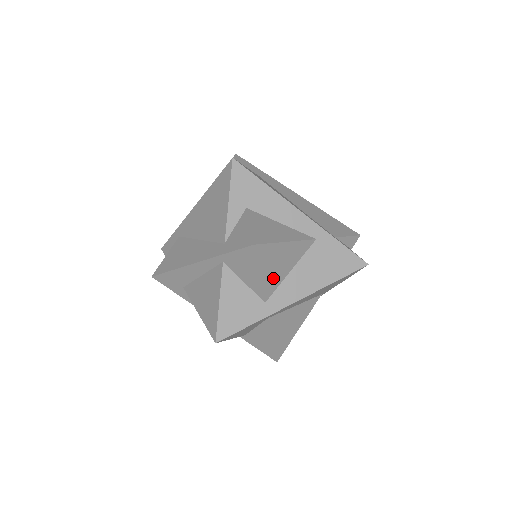
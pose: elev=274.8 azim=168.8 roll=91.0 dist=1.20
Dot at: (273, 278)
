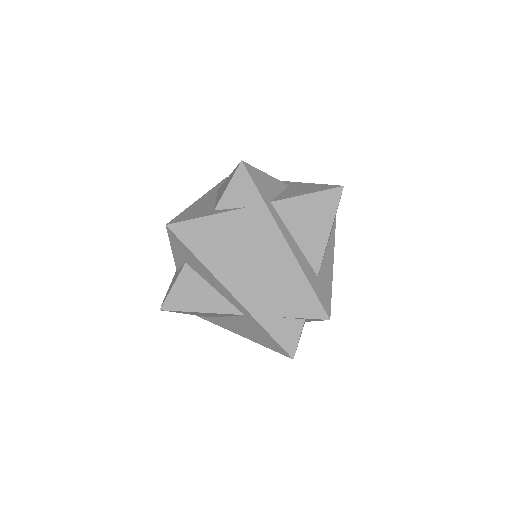
Dot at: (207, 315)
